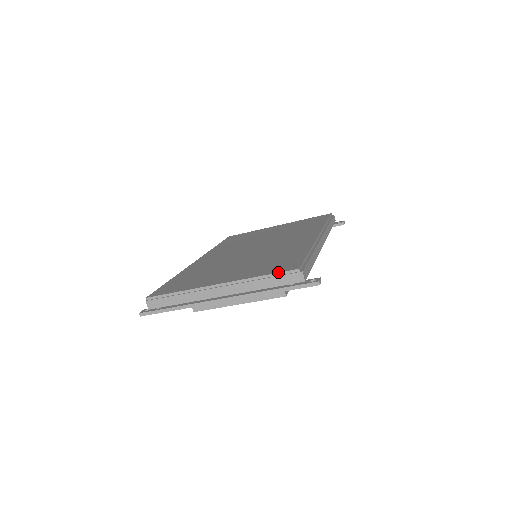
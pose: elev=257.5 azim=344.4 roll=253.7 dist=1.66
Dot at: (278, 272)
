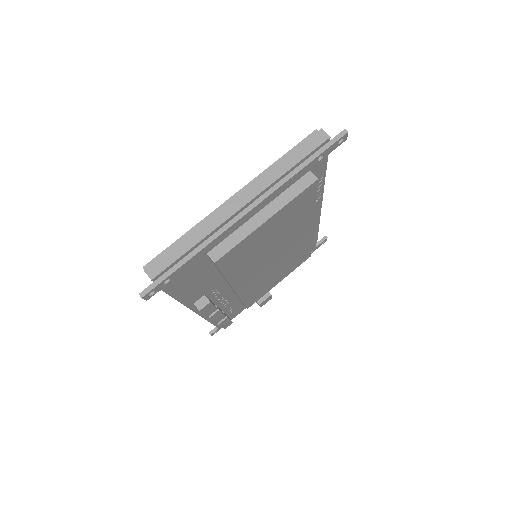
Dot at: (296, 145)
